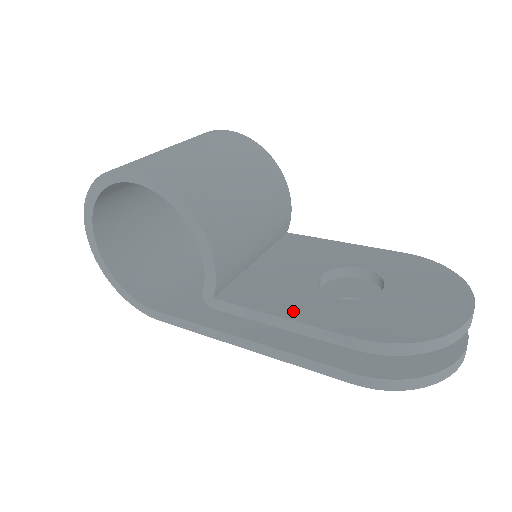
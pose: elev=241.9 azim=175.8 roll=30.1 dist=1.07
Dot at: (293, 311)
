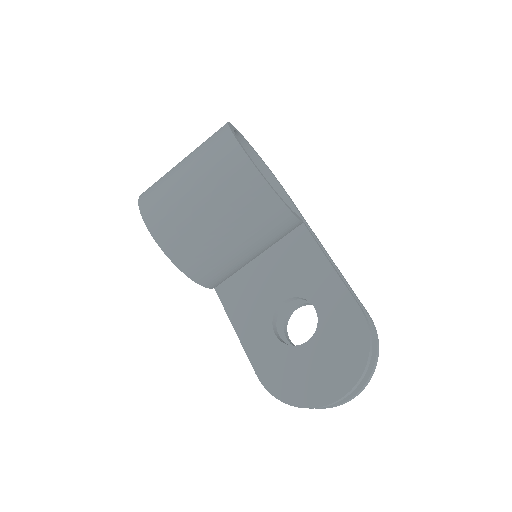
Dot at: (244, 330)
